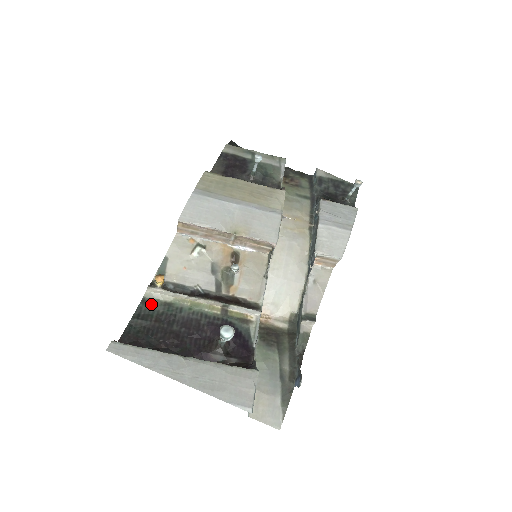
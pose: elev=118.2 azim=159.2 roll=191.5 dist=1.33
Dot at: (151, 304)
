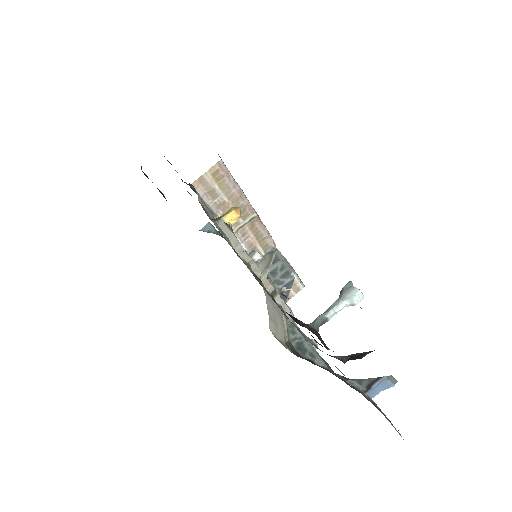
Dot at: occluded
